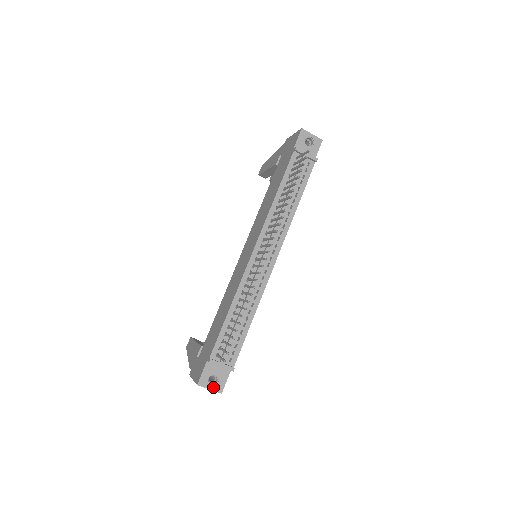
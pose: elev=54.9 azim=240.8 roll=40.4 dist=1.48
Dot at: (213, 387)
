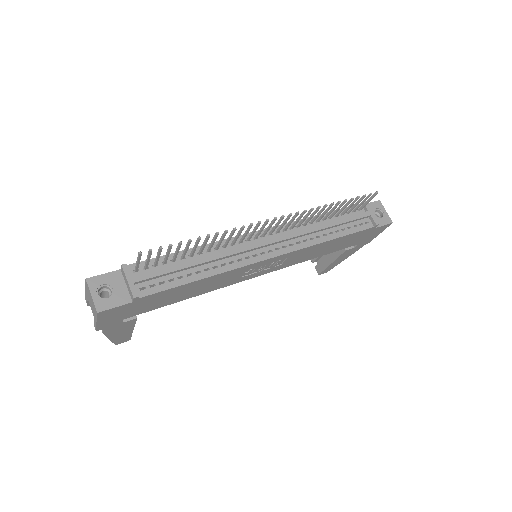
Dot at: (97, 297)
